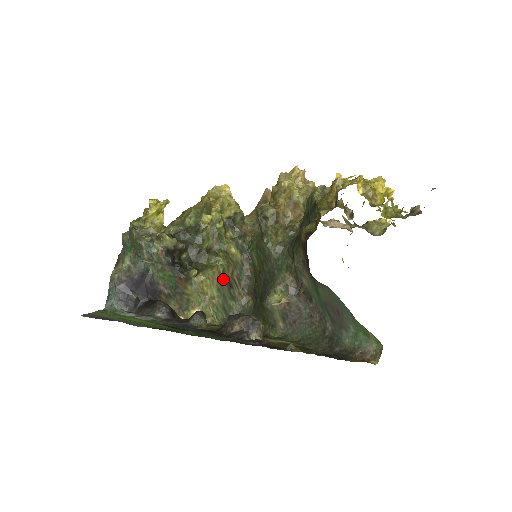
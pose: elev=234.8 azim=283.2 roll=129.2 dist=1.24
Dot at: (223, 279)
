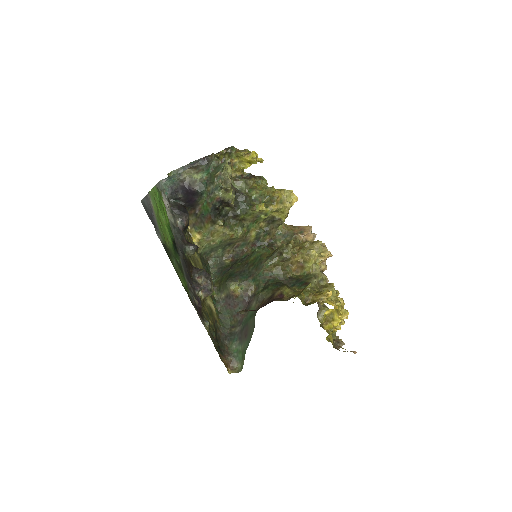
Dot at: (230, 240)
